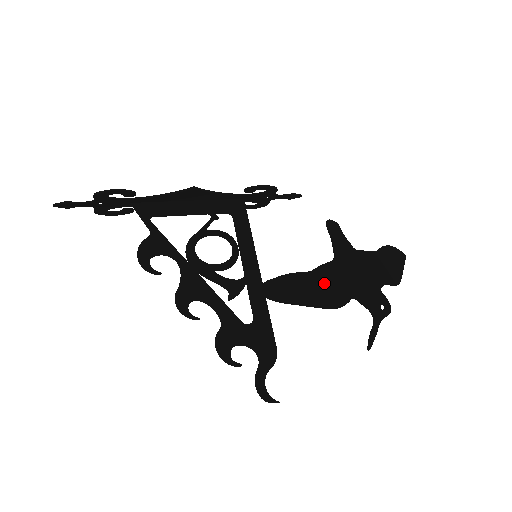
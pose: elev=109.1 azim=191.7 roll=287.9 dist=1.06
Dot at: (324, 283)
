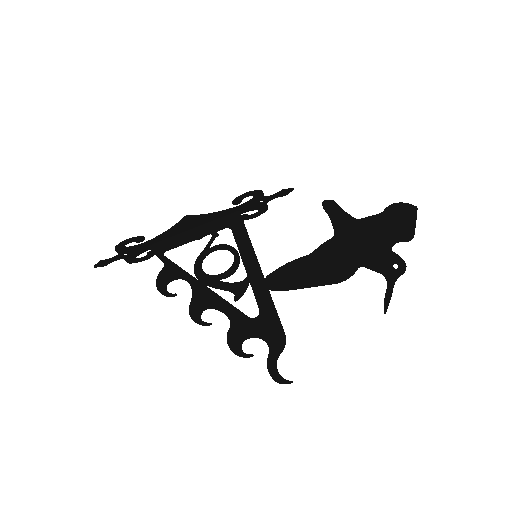
Dot at: (326, 261)
